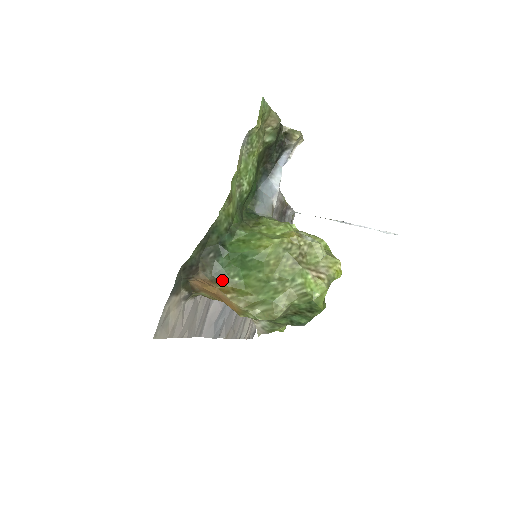
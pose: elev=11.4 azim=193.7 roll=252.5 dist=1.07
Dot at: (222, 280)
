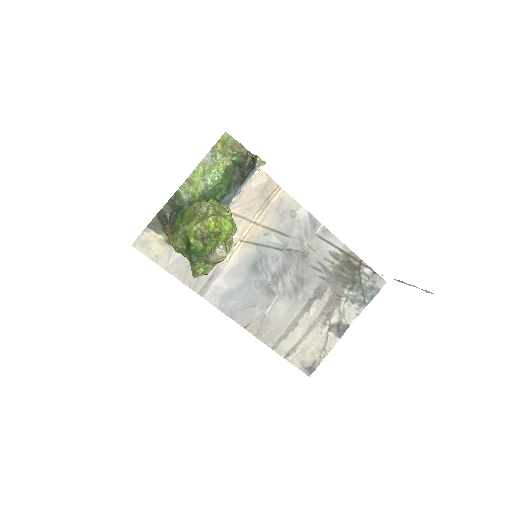
Dot at: (173, 227)
